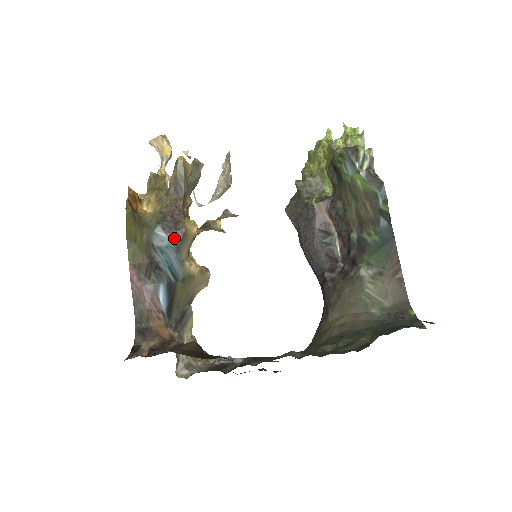
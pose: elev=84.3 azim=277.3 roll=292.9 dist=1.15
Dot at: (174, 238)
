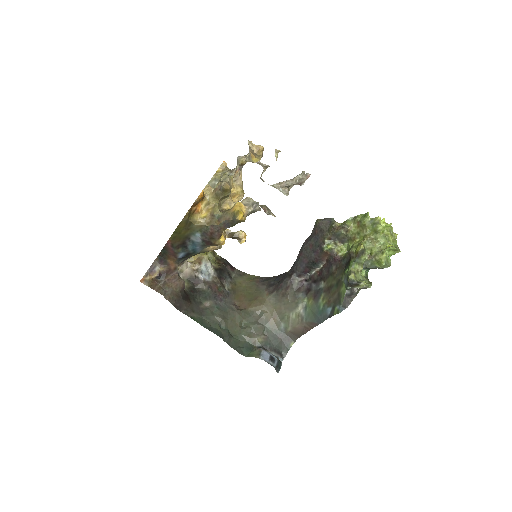
Dot at: (205, 242)
